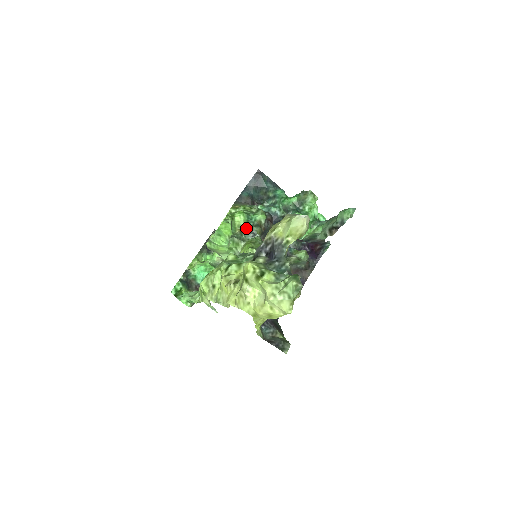
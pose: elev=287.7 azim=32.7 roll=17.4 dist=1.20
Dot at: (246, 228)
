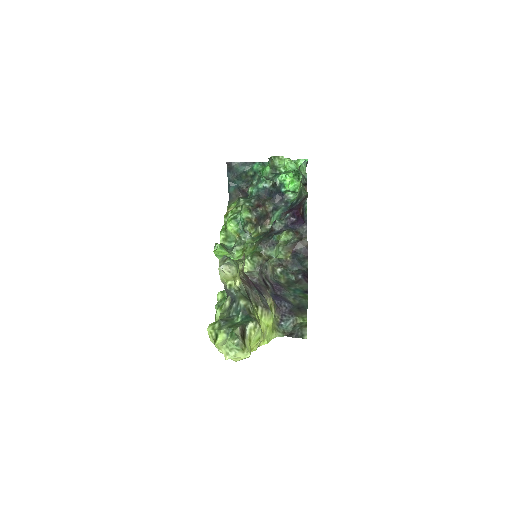
Dot at: (241, 230)
